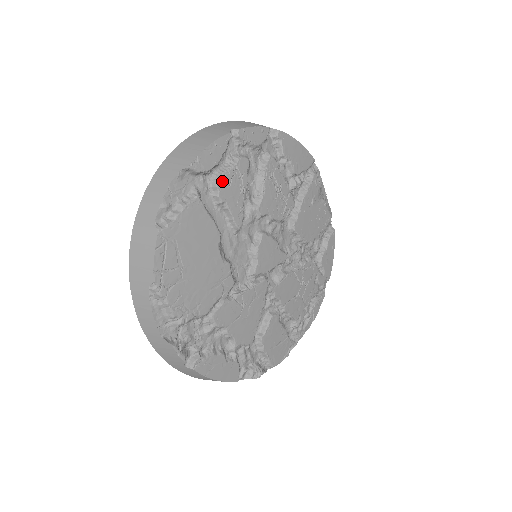
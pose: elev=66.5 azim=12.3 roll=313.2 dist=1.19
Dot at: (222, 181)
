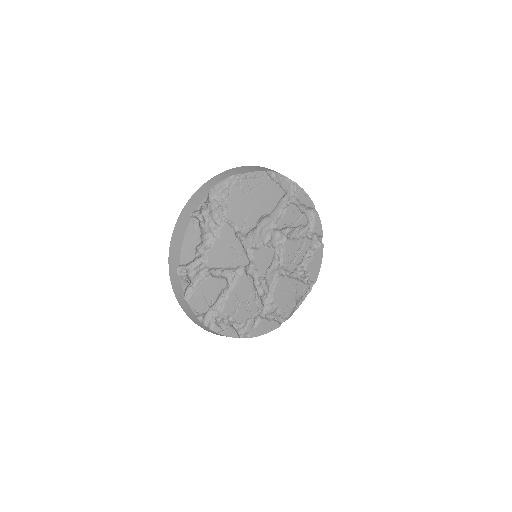
Dot at: (295, 207)
